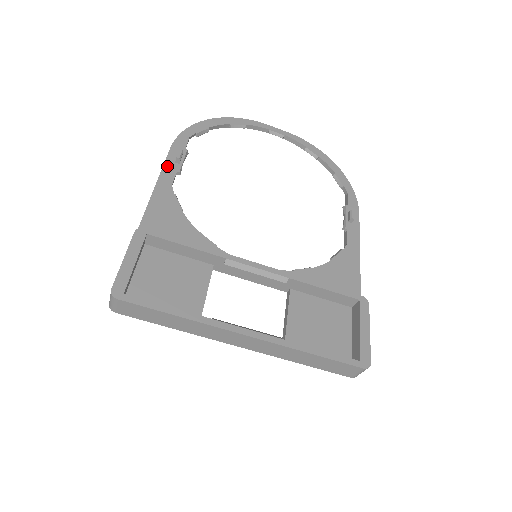
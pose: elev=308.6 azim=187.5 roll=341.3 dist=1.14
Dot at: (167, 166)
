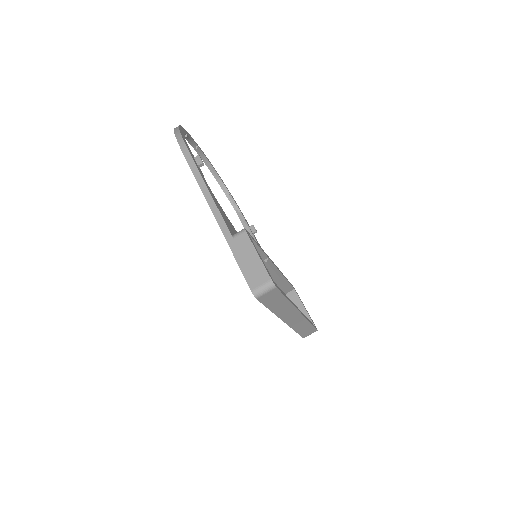
Dot at: (198, 169)
